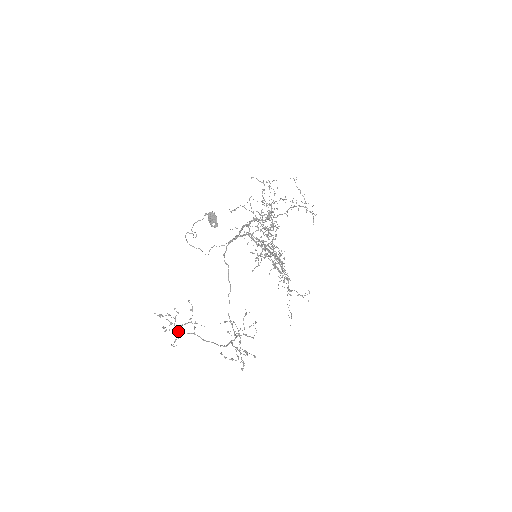
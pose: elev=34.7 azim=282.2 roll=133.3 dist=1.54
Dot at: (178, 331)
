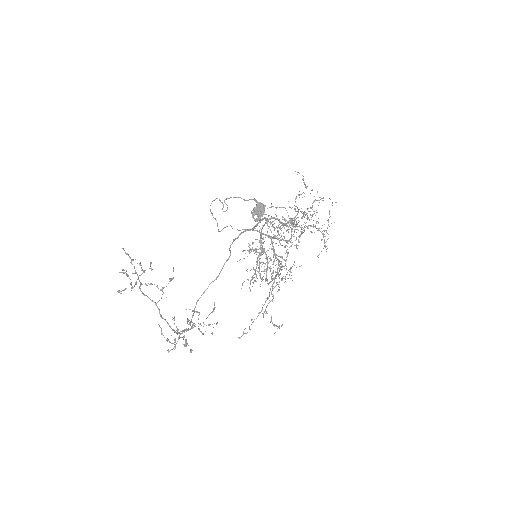
Dot at: (140, 289)
